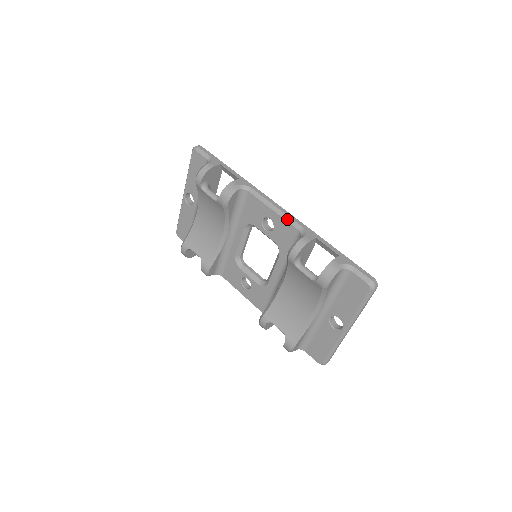
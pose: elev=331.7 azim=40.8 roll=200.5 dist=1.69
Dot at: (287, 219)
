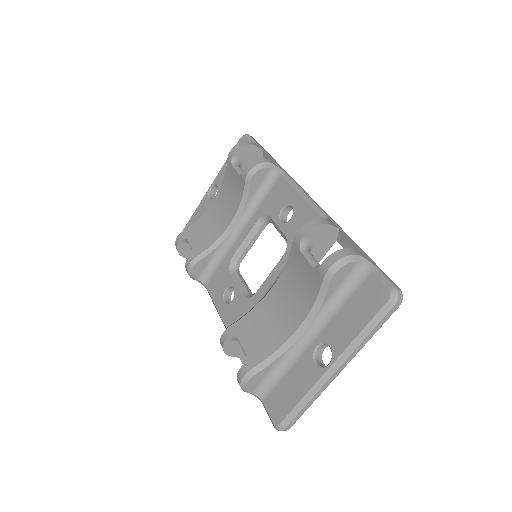
Dot at: (312, 205)
